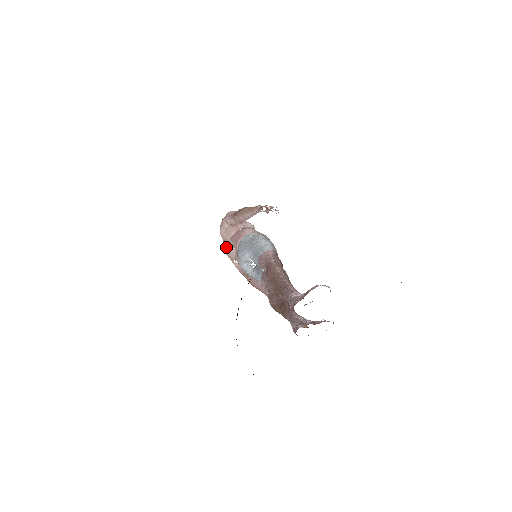
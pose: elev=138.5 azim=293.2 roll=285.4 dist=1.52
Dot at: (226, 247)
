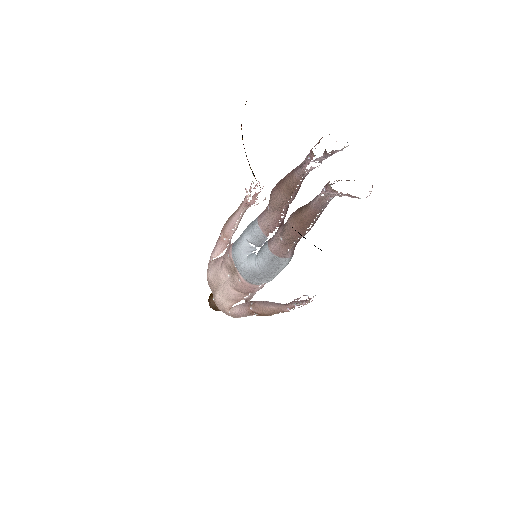
Dot at: (219, 287)
